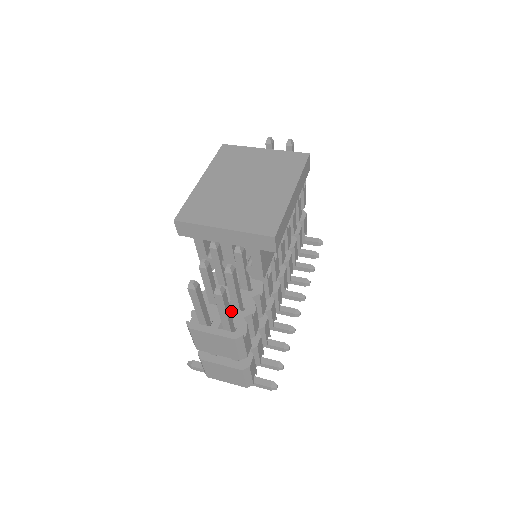
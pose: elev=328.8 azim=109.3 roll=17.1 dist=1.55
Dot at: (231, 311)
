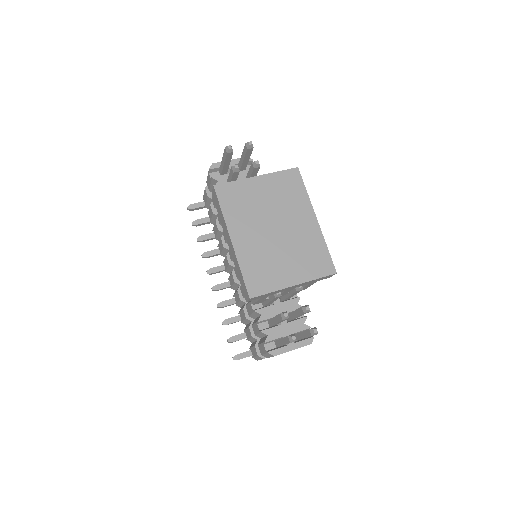
Dot at: (292, 324)
